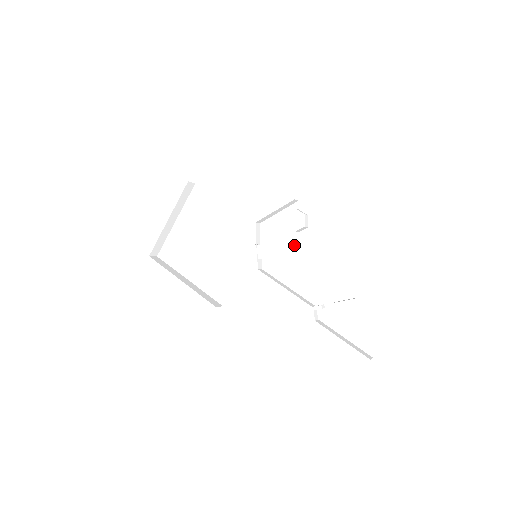
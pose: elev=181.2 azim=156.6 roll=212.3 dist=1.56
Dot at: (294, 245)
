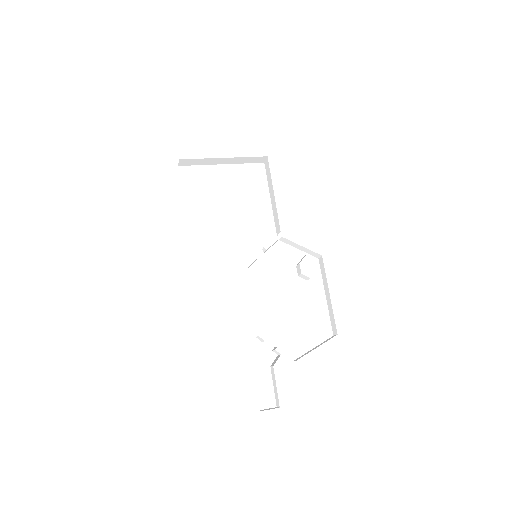
Dot at: (286, 280)
